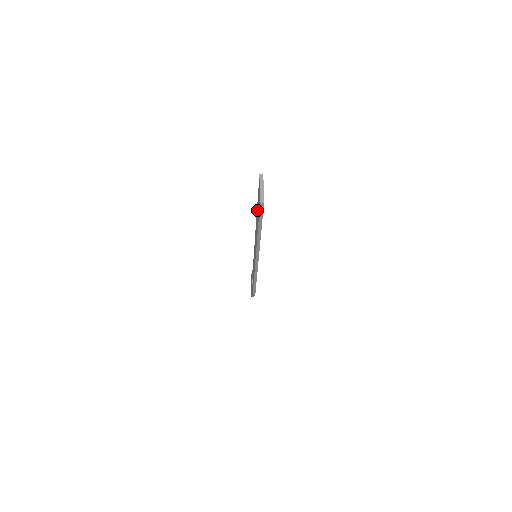
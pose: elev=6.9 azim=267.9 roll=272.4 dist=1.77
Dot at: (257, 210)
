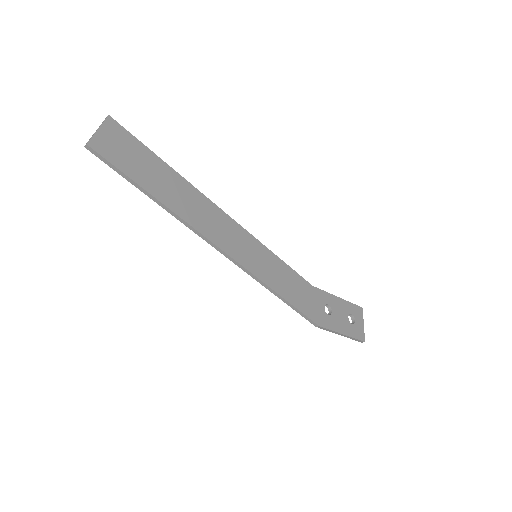
Dot at: (160, 174)
